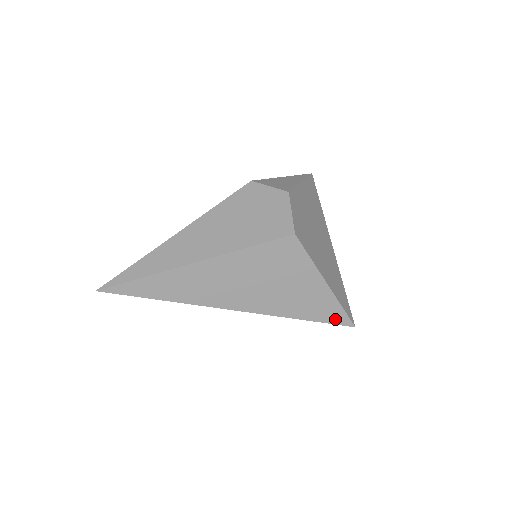
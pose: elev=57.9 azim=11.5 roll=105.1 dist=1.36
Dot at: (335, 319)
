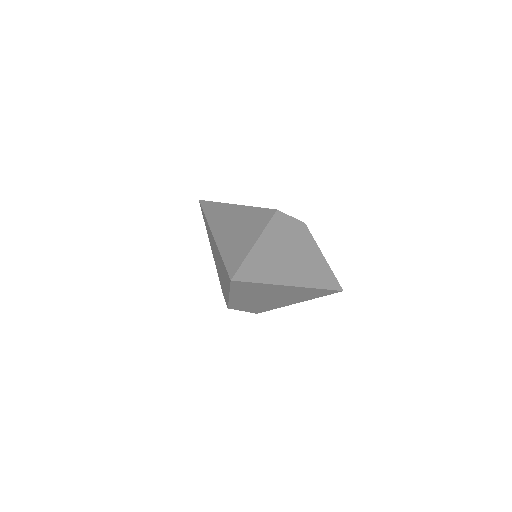
Dot at: (231, 267)
